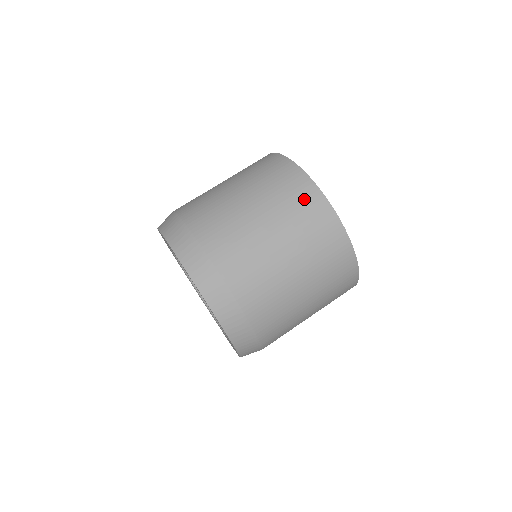
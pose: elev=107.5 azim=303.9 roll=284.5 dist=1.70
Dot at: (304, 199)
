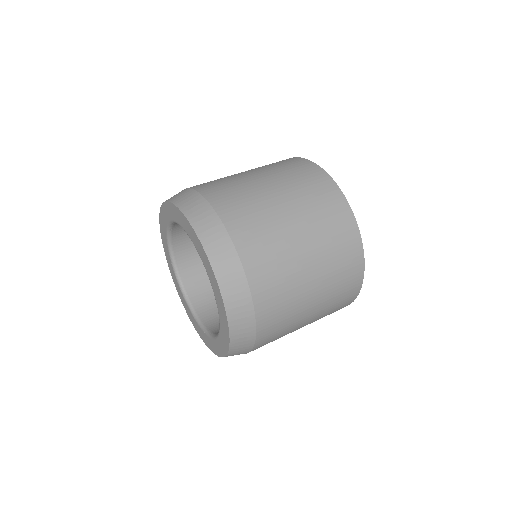
Dot at: (306, 172)
